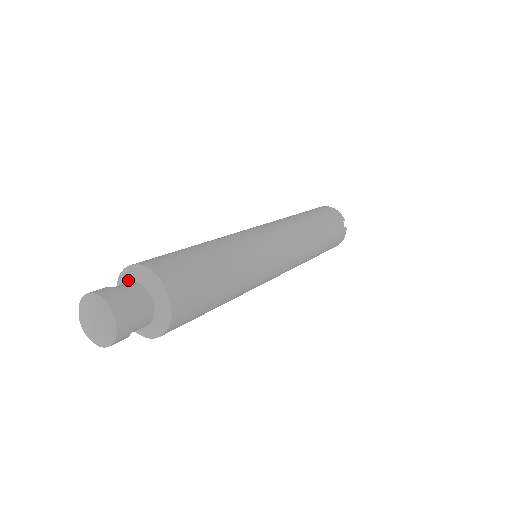
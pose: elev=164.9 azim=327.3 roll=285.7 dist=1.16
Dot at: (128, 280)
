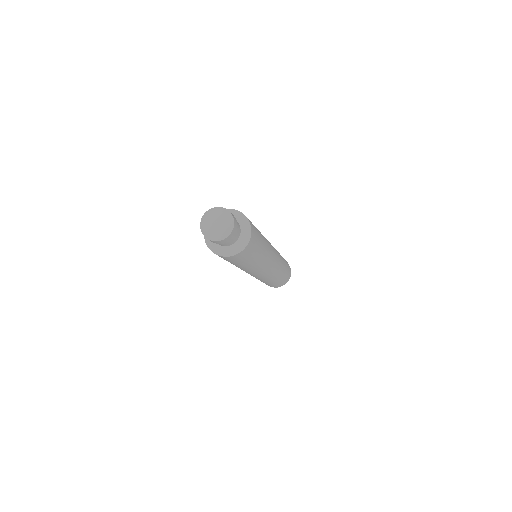
Dot at: occluded
